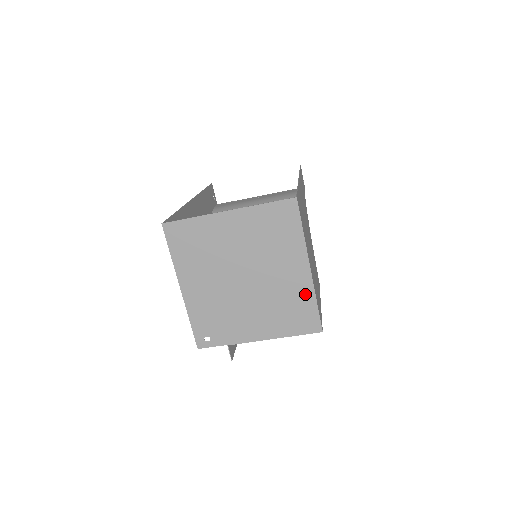
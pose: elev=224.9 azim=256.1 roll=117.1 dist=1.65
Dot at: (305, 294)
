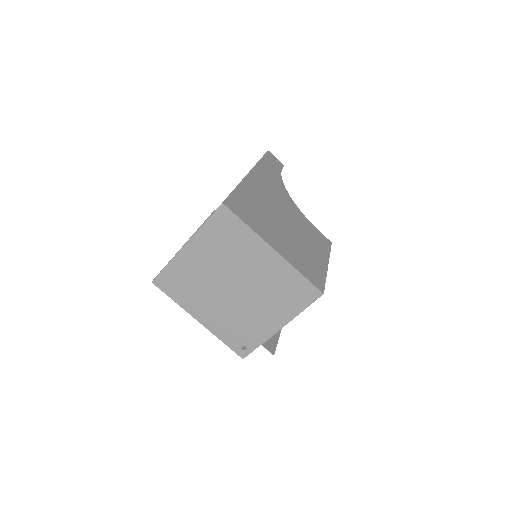
Dot at: (286, 272)
